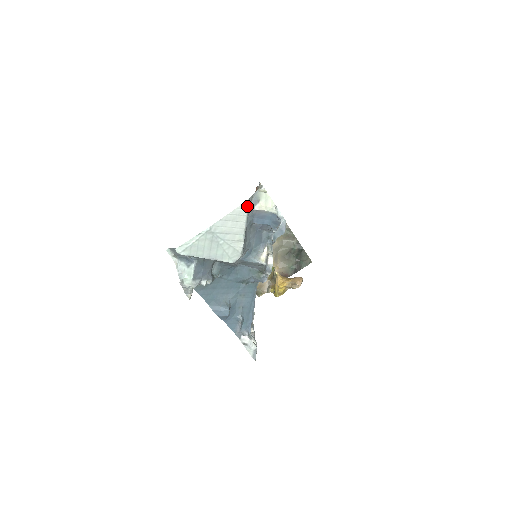
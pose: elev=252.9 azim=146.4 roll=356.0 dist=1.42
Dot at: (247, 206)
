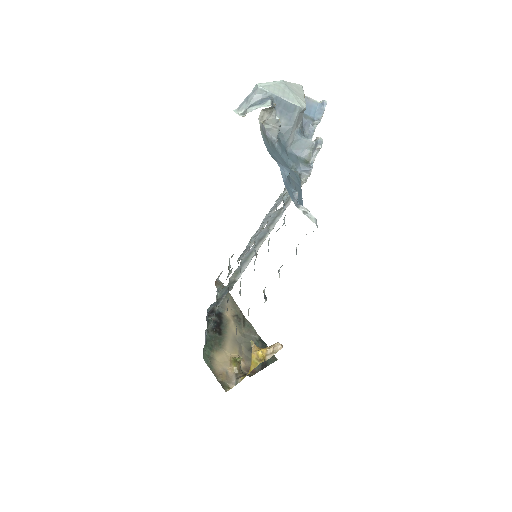
Dot at: (302, 88)
